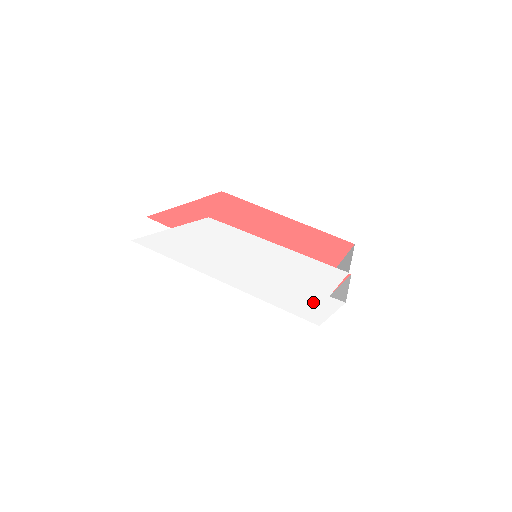
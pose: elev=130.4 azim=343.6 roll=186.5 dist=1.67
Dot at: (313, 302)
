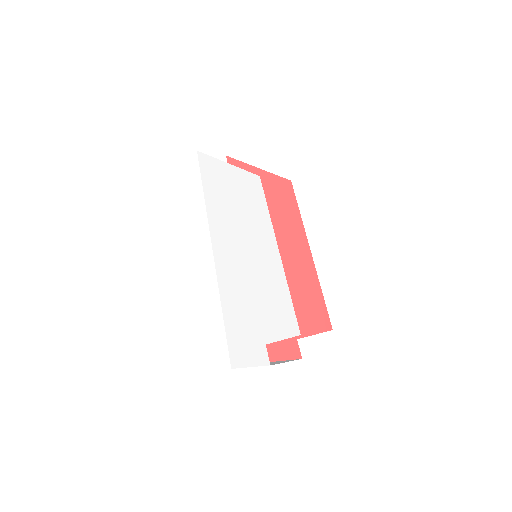
Dot at: (250, 338)
